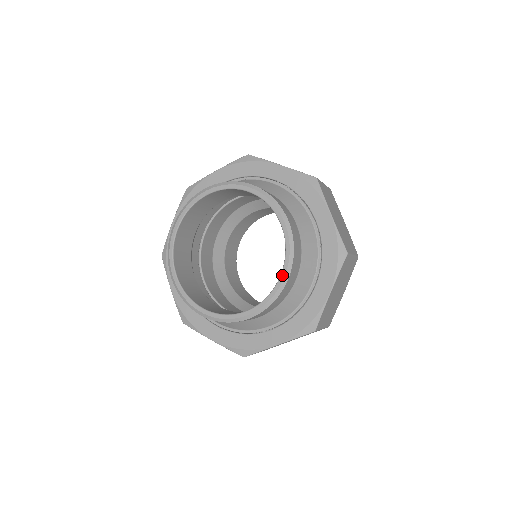
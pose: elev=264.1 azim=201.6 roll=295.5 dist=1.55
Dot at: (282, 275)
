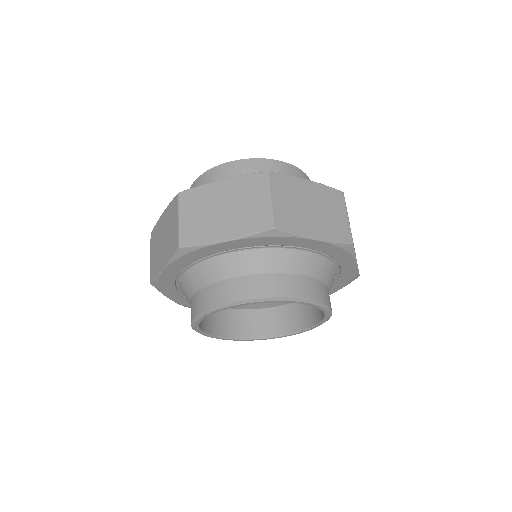
Dot at: occluded
